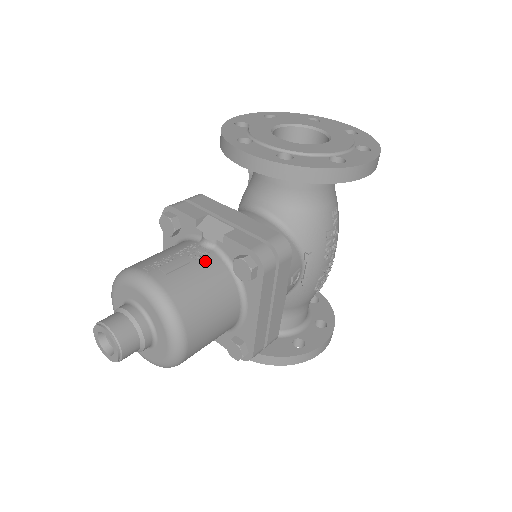
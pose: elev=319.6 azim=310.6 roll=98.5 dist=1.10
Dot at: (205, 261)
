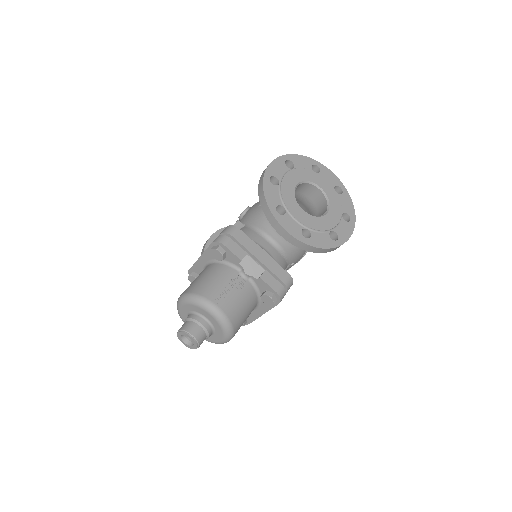
Dot at: (245, 291)
